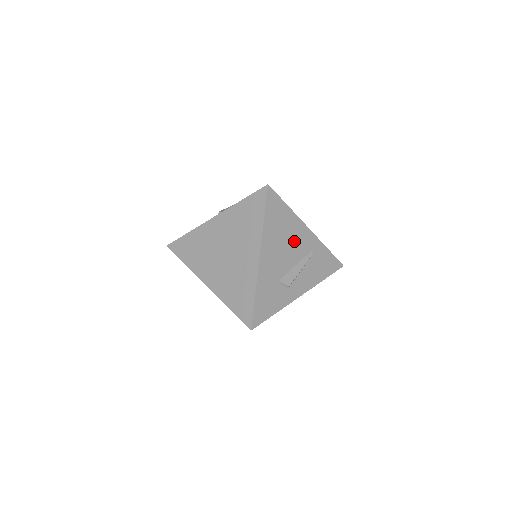
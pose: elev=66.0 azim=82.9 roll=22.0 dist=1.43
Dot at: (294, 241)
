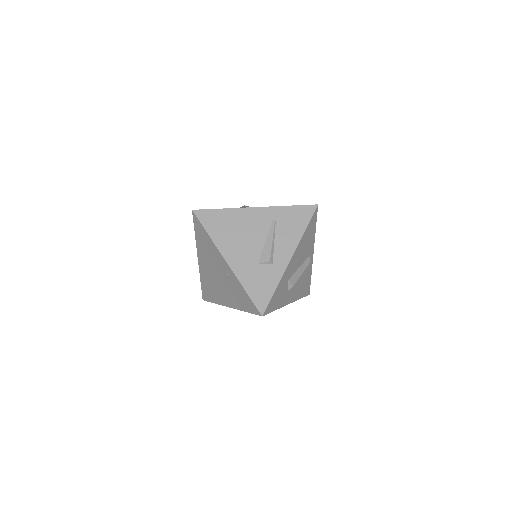
Dot at: (249, 227)
